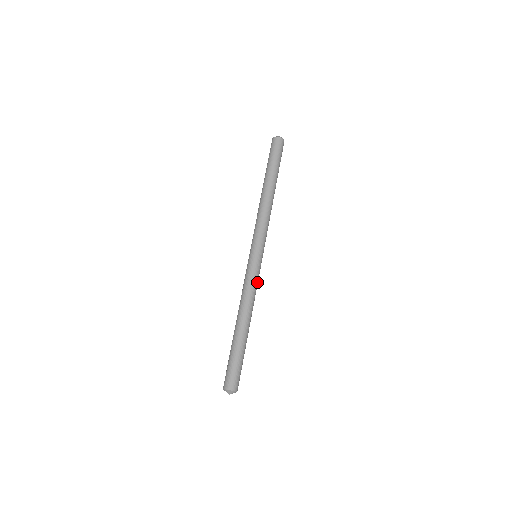
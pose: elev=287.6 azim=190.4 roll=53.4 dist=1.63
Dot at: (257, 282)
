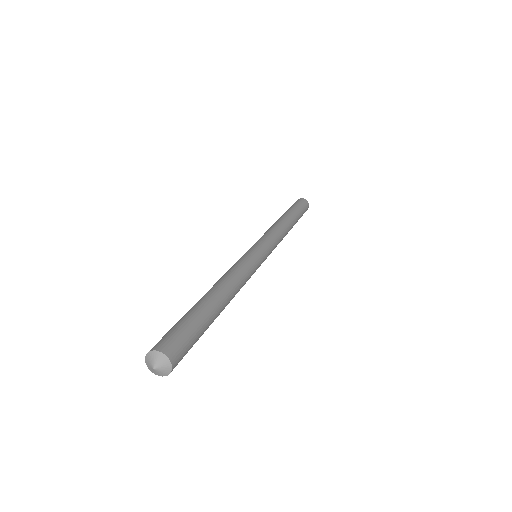
Dot at: occluded
